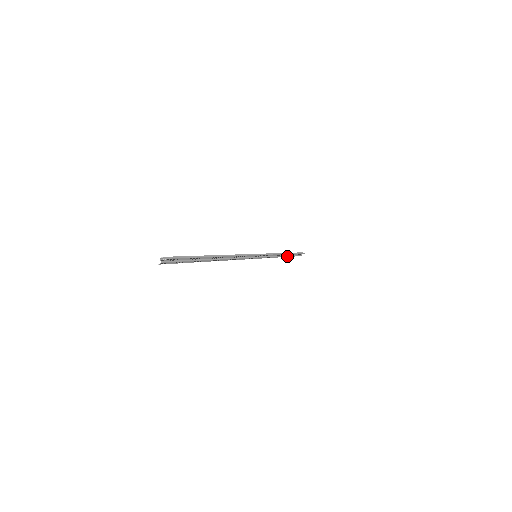
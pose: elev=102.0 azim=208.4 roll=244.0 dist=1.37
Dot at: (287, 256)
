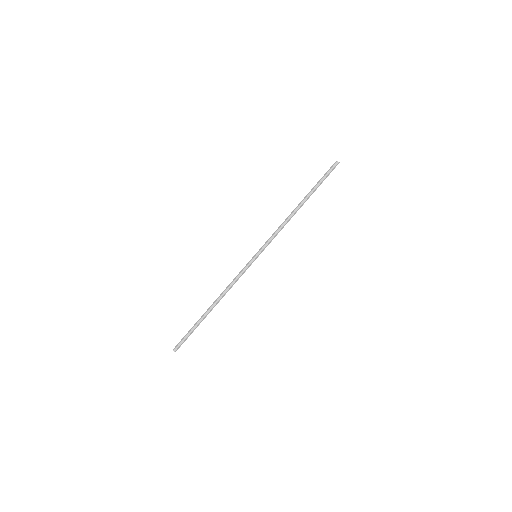
Dot at: (307, 196)
